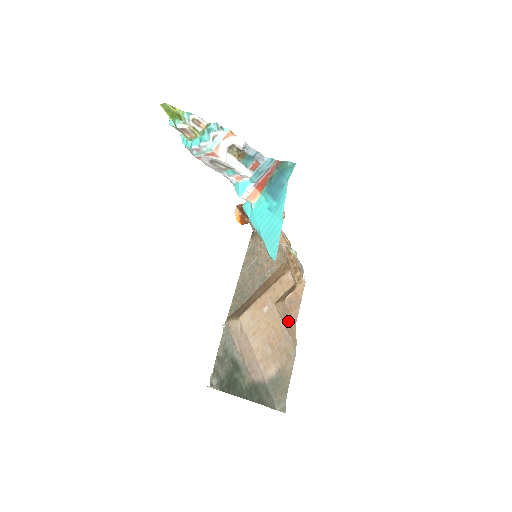
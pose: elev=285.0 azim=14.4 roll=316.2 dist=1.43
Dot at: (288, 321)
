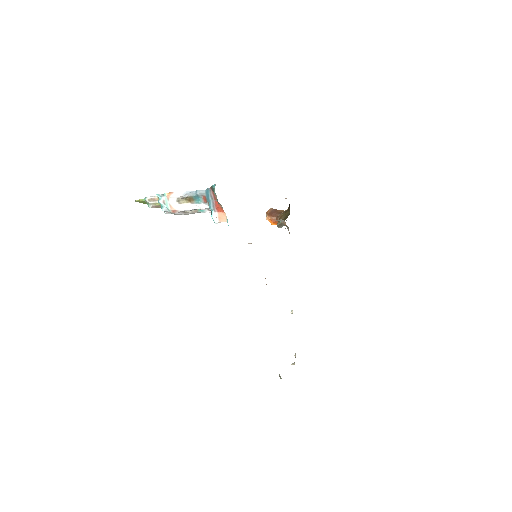
Dot at: occluded
